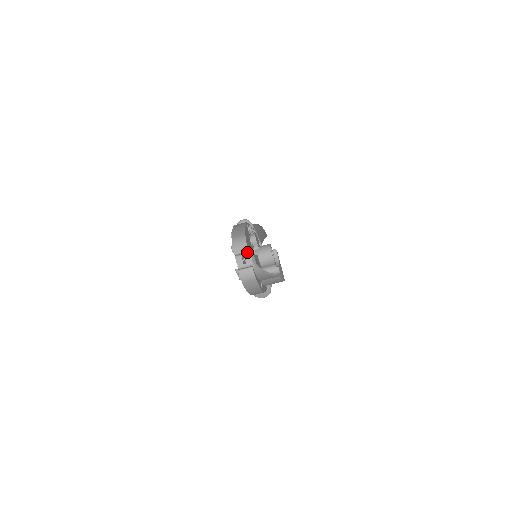
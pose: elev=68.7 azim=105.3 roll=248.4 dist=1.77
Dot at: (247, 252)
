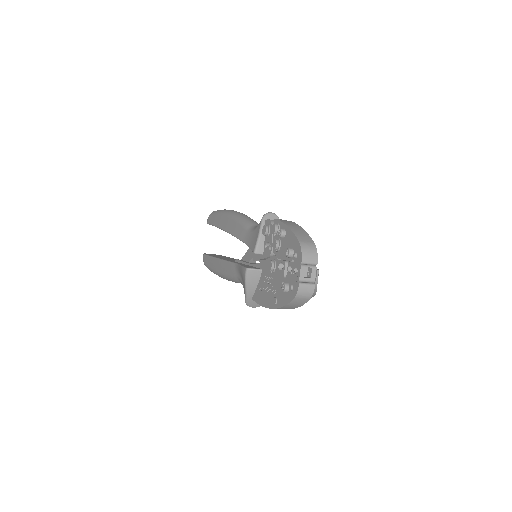
Dot at: (314, 265)
